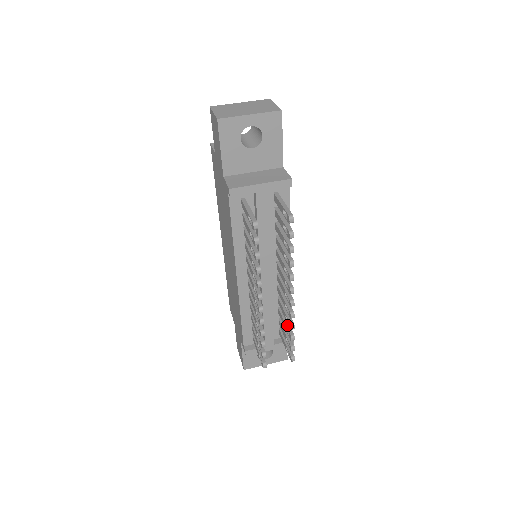
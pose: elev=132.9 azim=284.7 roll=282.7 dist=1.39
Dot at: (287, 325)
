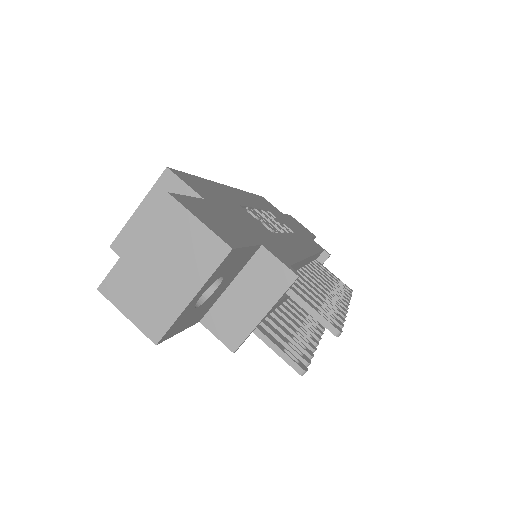
Dot at: occluded
